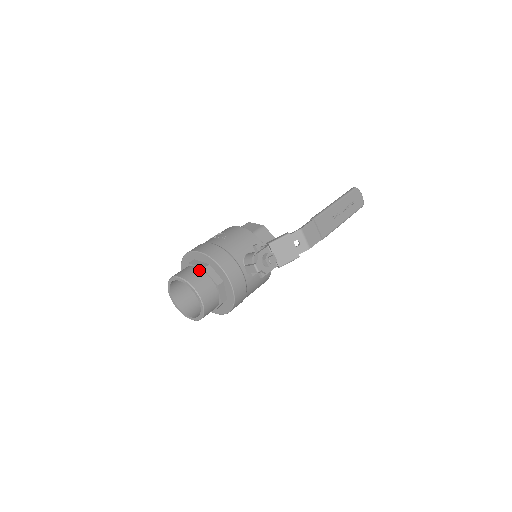
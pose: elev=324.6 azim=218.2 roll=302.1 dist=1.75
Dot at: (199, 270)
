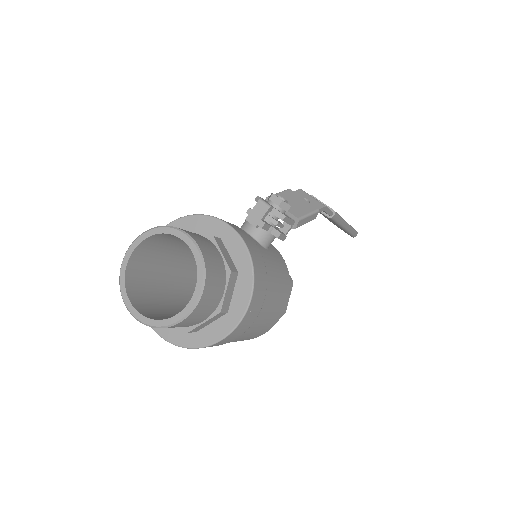
Dot at: occluded
